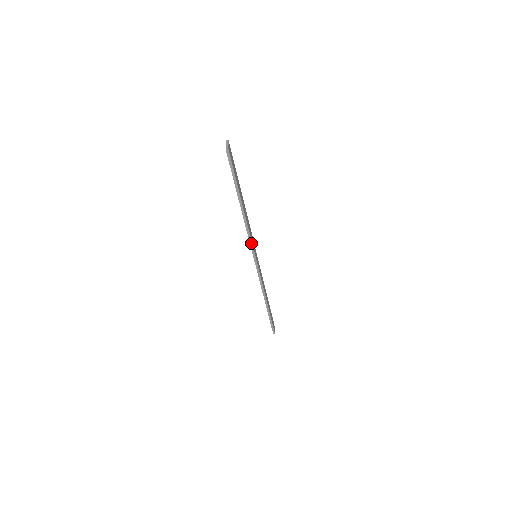
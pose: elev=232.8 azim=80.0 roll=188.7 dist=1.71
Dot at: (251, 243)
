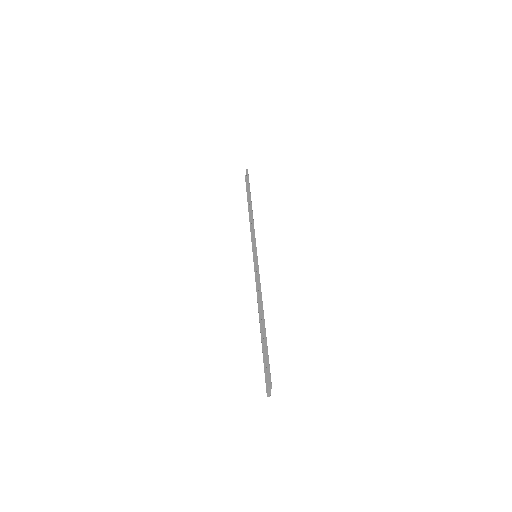
Dot at: (257, 282)
